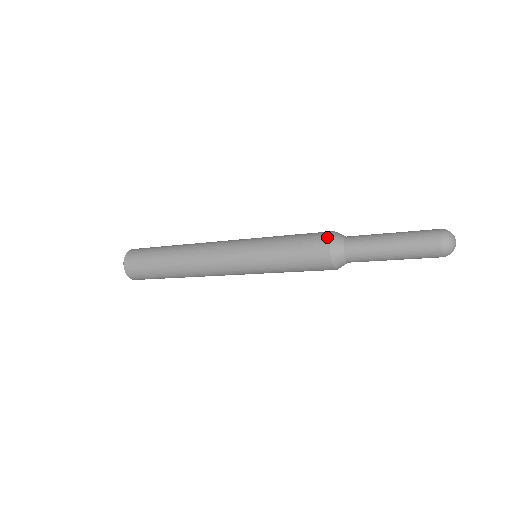
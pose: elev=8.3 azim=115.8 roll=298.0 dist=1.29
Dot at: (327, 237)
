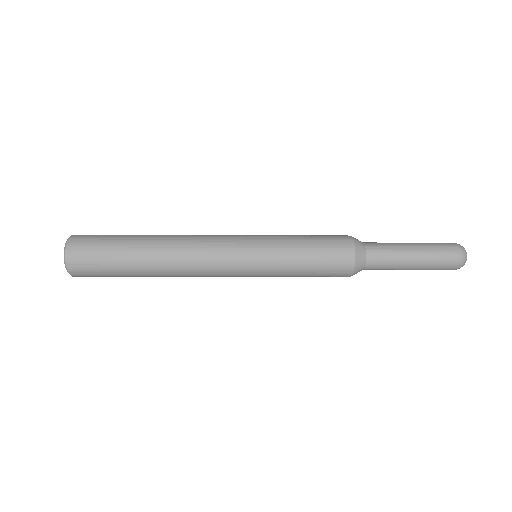
Dot at: (349, 238)
